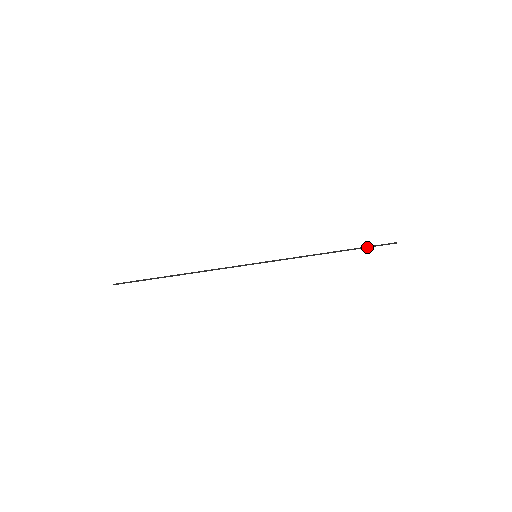
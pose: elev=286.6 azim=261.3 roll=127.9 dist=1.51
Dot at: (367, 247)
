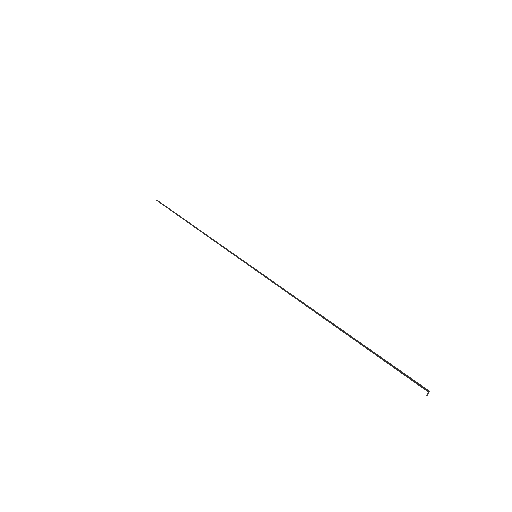
Dot at: (380, 356)
